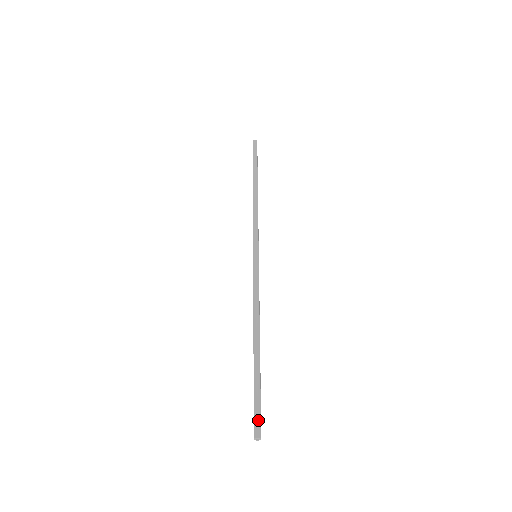
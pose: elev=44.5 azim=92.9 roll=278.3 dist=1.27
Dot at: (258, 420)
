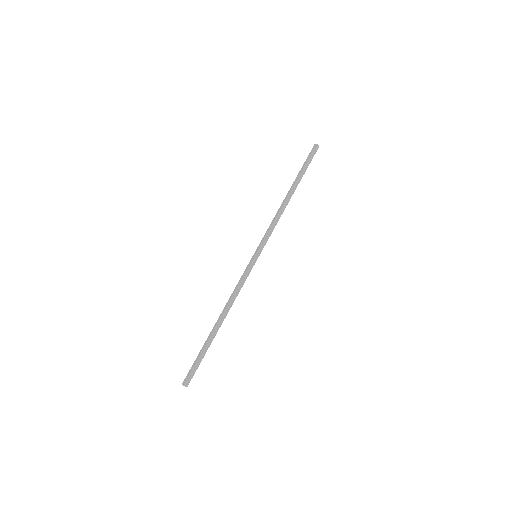
Dot at: (192, 376)
